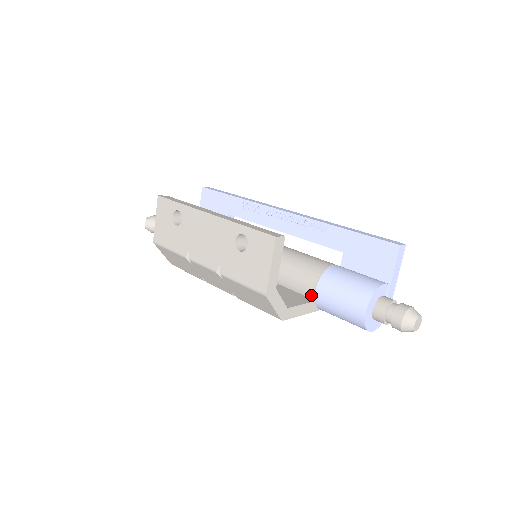
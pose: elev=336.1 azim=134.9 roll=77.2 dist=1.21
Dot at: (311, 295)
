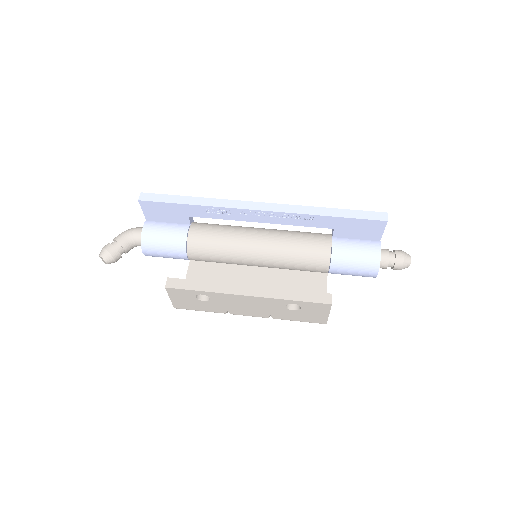
Dot at: (325, 272)
